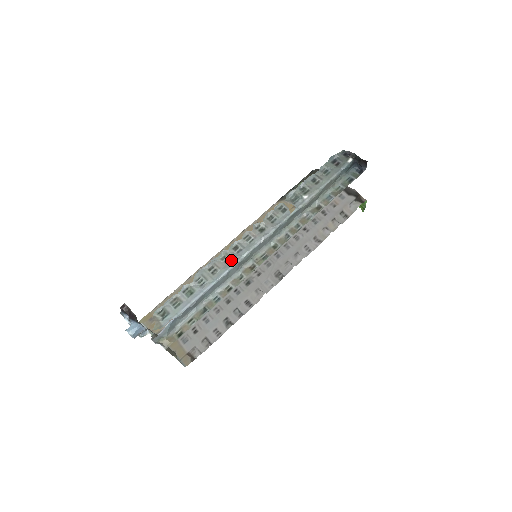
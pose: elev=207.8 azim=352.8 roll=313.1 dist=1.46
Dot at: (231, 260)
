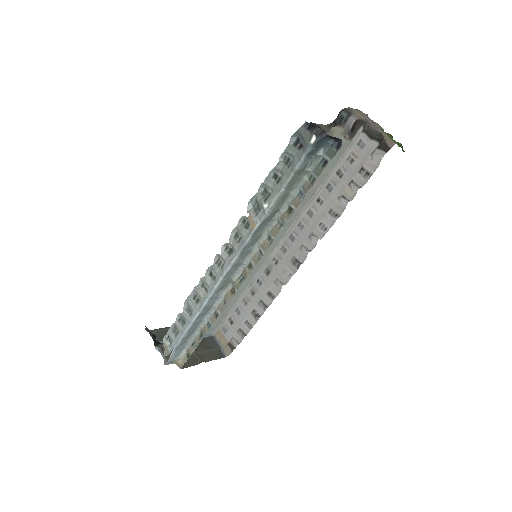
Dot at: (208, 289)
